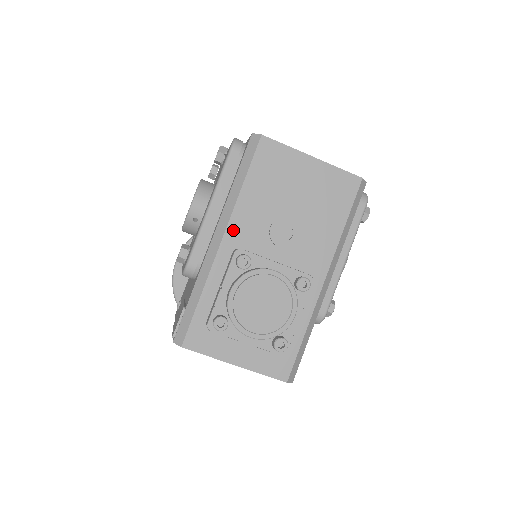
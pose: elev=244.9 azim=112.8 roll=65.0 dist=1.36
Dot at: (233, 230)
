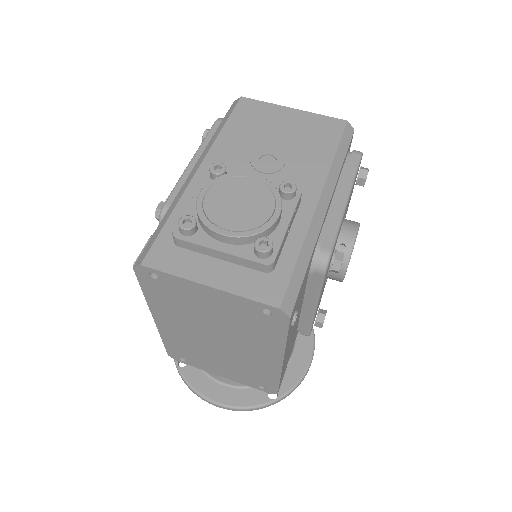
Dot at: (211, 160)
